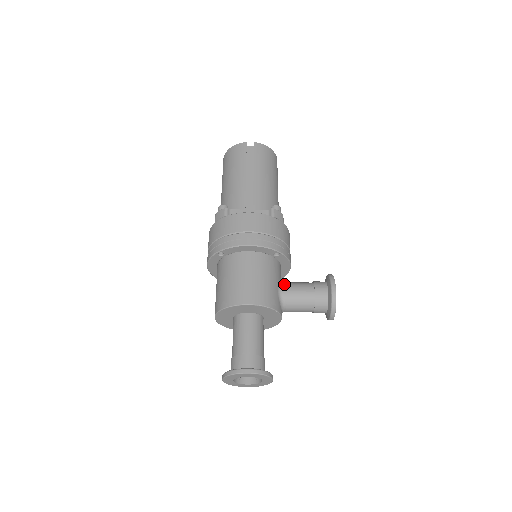
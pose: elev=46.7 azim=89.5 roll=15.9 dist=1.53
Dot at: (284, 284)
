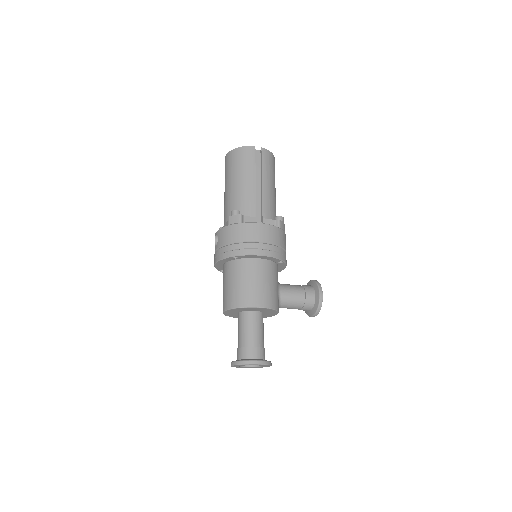
Dot at: (282, 287)
